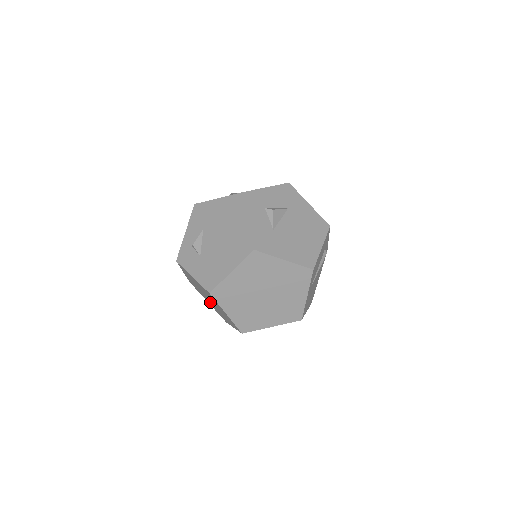
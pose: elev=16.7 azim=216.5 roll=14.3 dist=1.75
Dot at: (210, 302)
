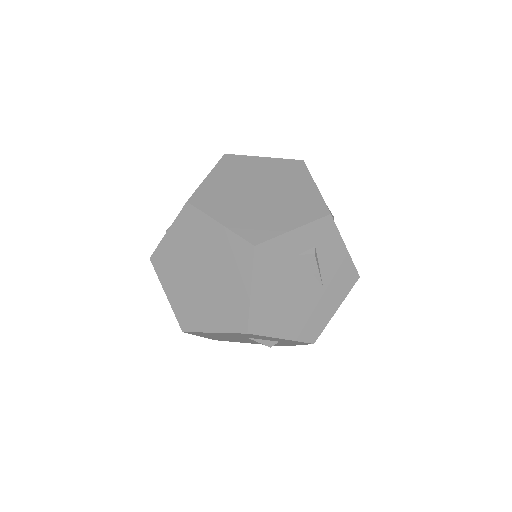
Dot at: (209, 297)
